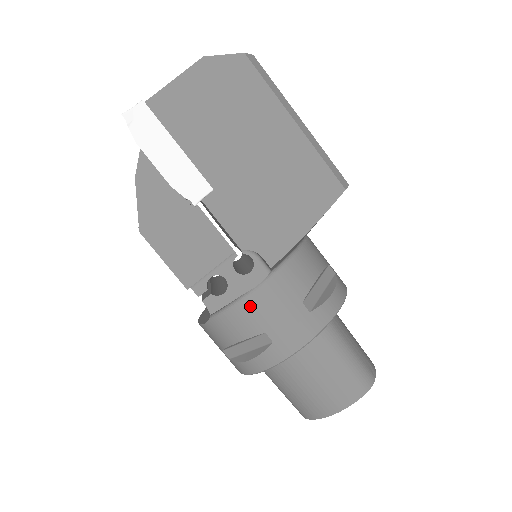
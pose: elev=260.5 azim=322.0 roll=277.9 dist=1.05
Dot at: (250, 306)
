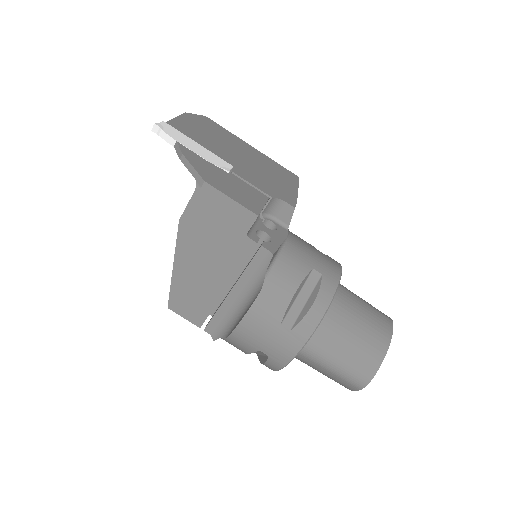
Dot at: (292, 251)
